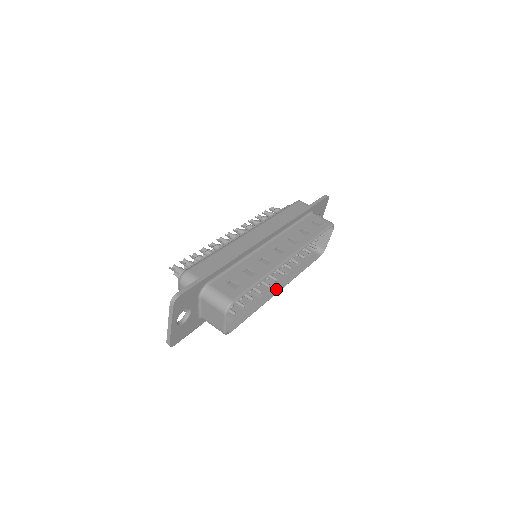
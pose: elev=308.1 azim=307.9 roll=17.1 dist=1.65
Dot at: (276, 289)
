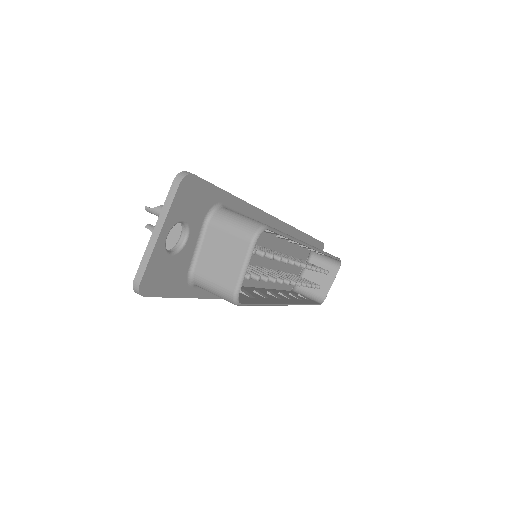
Dot at: (284, 301)
